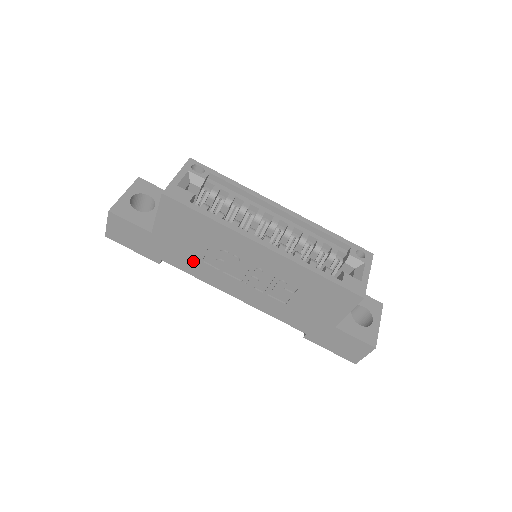
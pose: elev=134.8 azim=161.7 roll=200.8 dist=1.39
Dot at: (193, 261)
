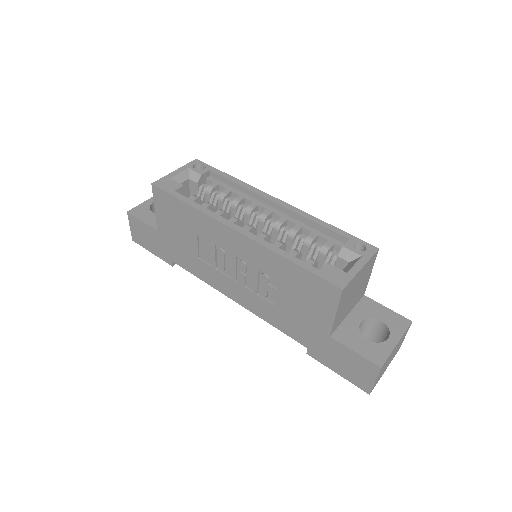
Dot at: (192, 259)
